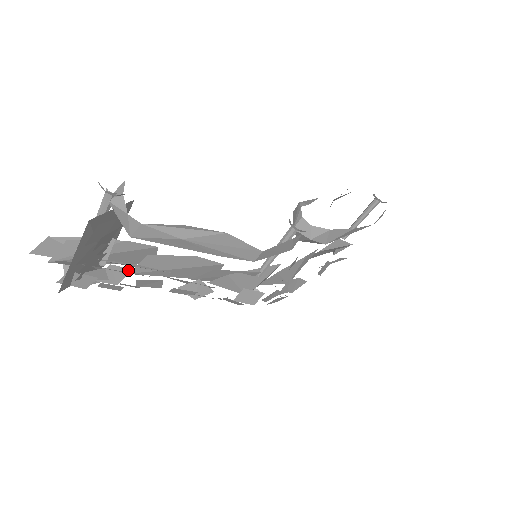
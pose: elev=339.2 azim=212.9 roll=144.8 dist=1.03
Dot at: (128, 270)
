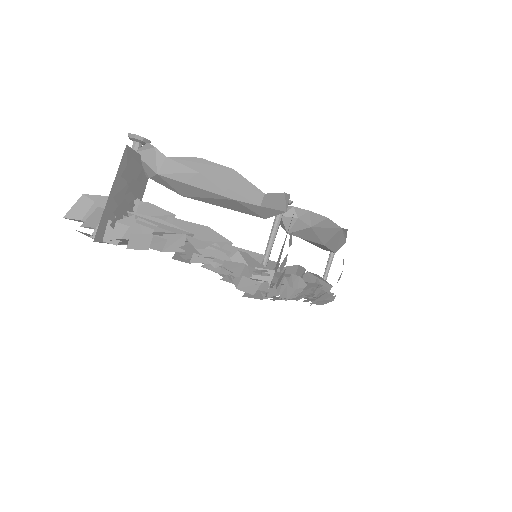
Dot at: (154, 226)
